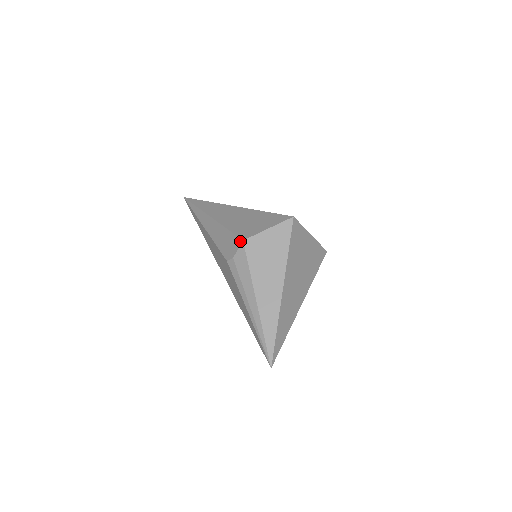
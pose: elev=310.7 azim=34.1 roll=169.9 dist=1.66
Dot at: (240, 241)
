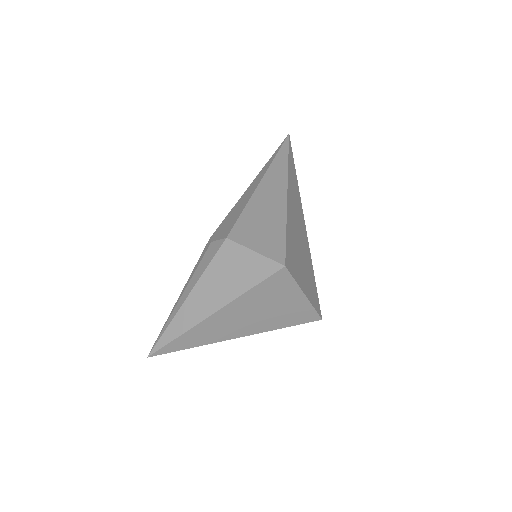
Dot at: (226, 235)
